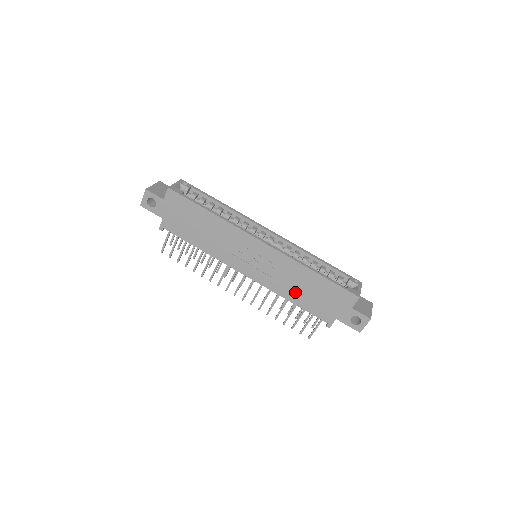
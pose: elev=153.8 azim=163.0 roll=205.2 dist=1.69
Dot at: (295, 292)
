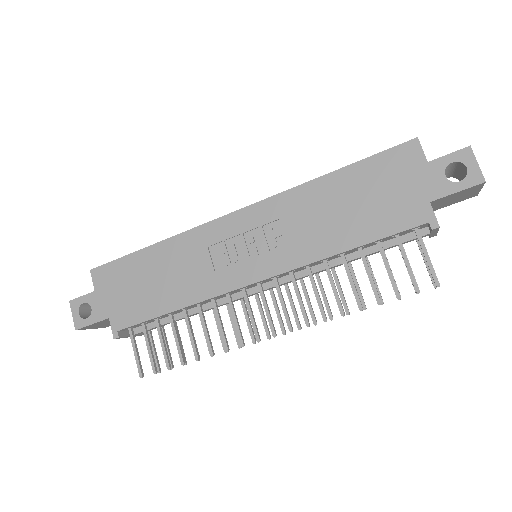
Dot at: (336, 230)
